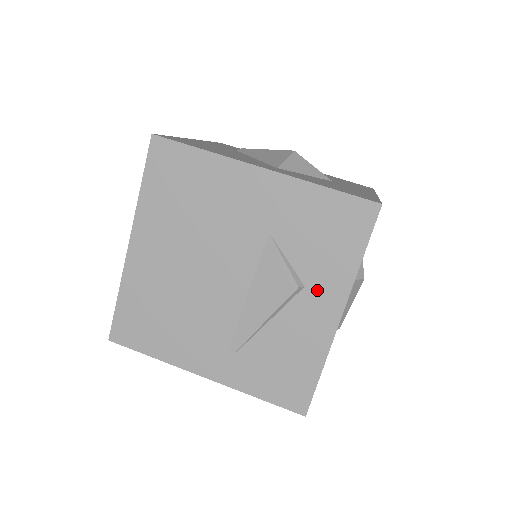
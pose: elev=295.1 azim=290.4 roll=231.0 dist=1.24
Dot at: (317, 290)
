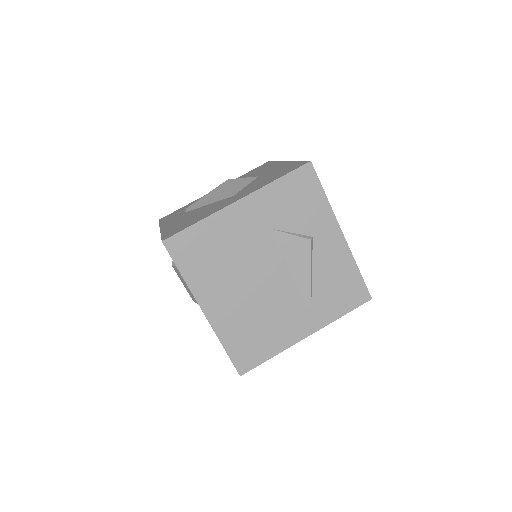
Dot at: (320, 232)
